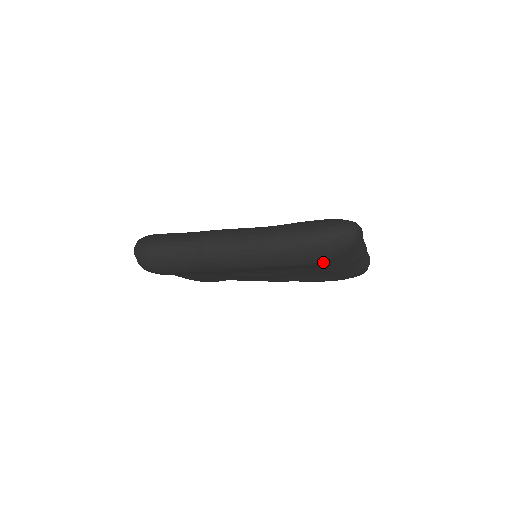
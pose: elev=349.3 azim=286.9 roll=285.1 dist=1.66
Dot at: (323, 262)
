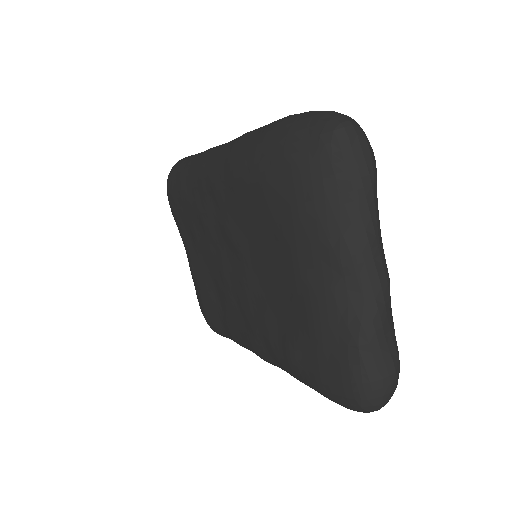
Dot at: (278, 181)
